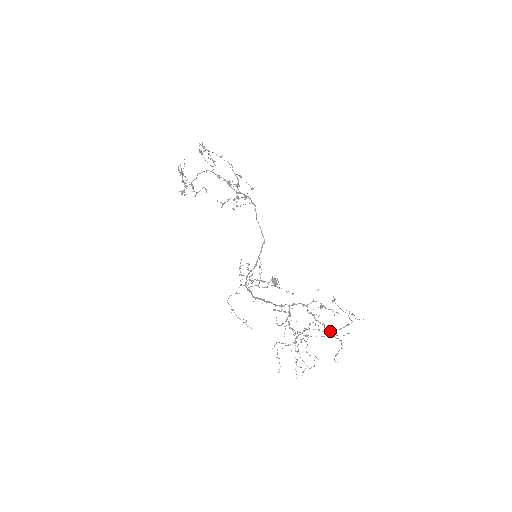
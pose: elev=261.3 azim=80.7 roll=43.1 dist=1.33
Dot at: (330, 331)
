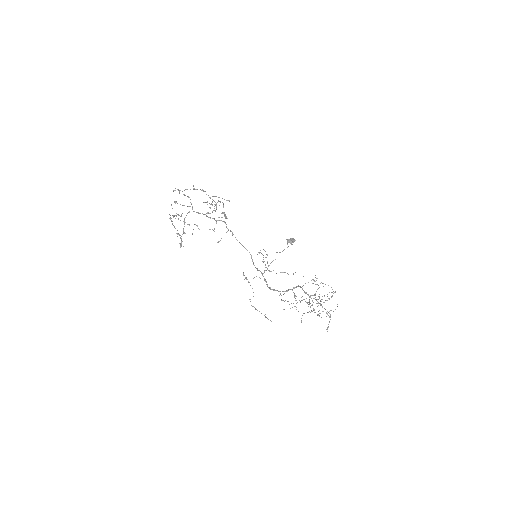
Dot at: (324, 302)
